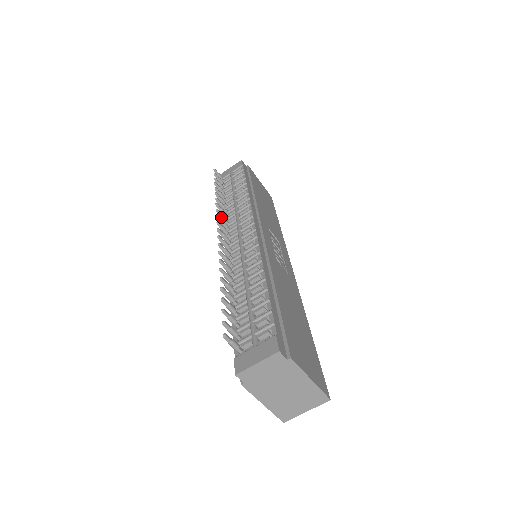
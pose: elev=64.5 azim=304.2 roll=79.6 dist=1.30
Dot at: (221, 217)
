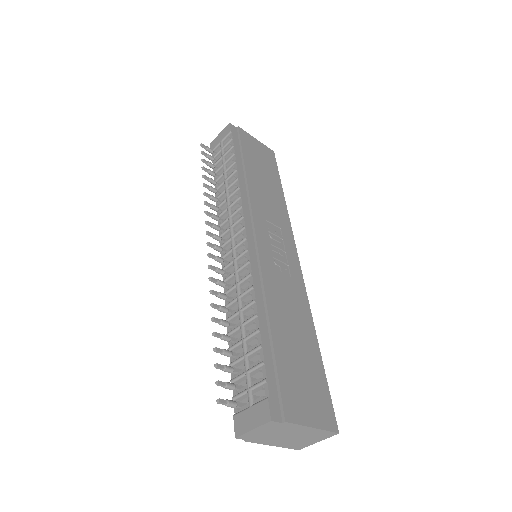
Dot at: (212, 218)
